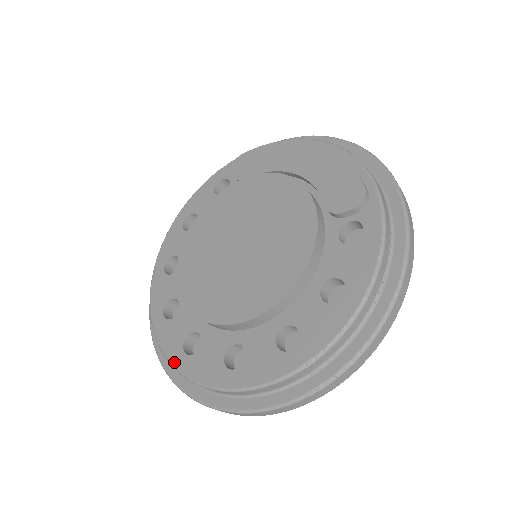
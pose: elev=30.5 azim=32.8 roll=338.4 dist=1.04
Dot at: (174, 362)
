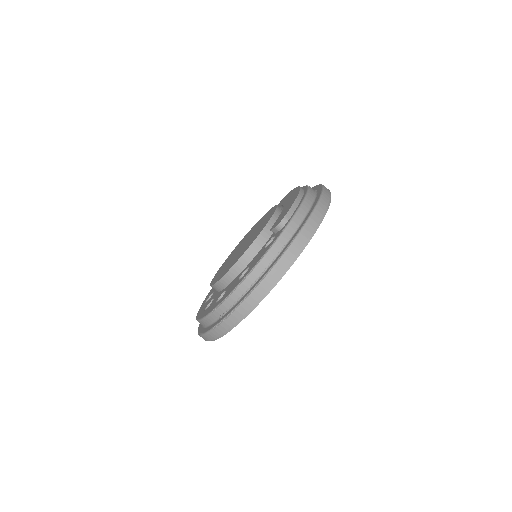
Dot at: (201, 306)
